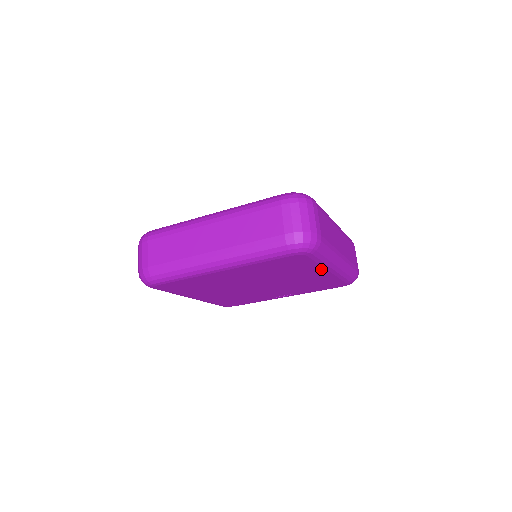
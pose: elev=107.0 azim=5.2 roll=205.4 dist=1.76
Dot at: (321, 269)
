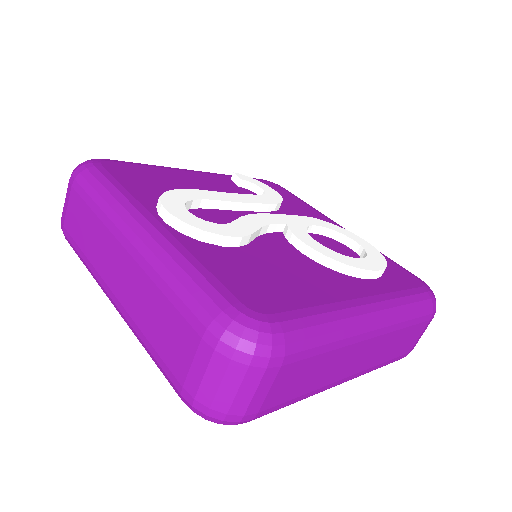
Dot at: occluded
